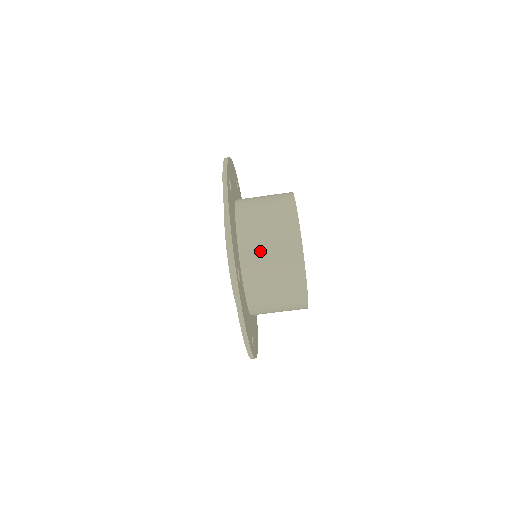
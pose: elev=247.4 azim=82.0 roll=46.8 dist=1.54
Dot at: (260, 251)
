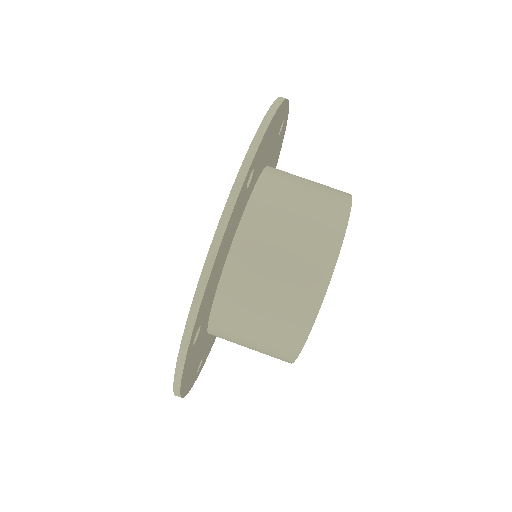
Dot at: (285, 199)
